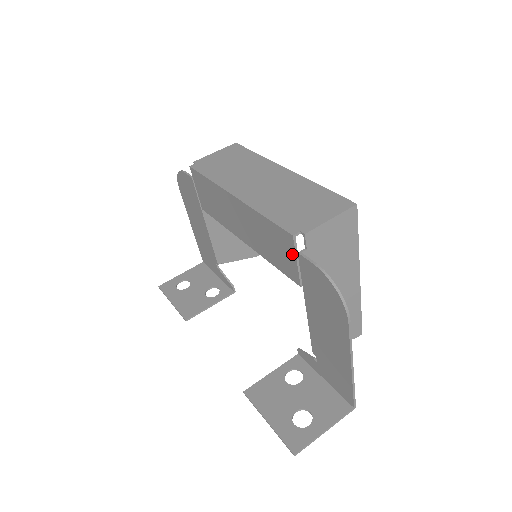
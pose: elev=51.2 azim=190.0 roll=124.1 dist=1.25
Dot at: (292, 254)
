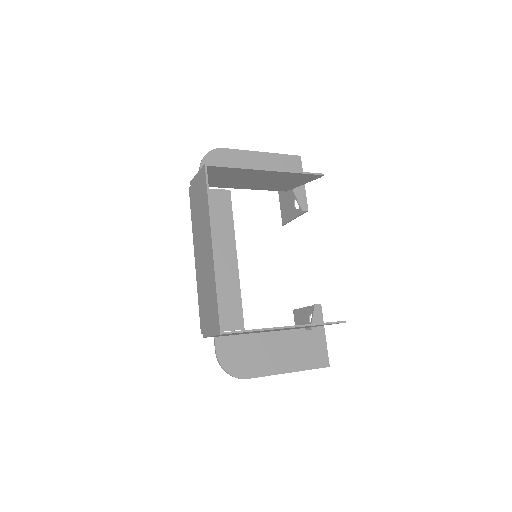
Dot at: occluded
